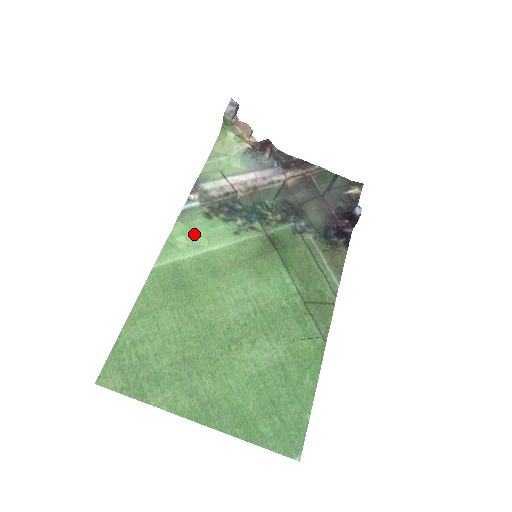
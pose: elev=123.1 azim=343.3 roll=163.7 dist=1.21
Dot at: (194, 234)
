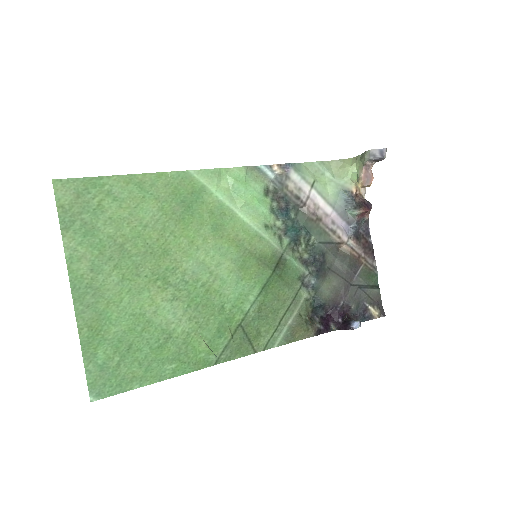
Dot at: (242, 189)
